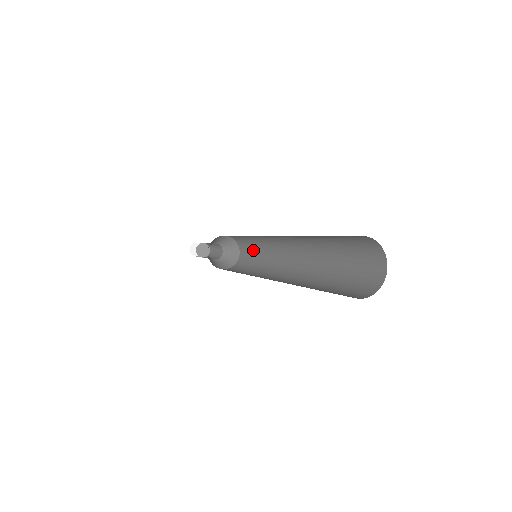
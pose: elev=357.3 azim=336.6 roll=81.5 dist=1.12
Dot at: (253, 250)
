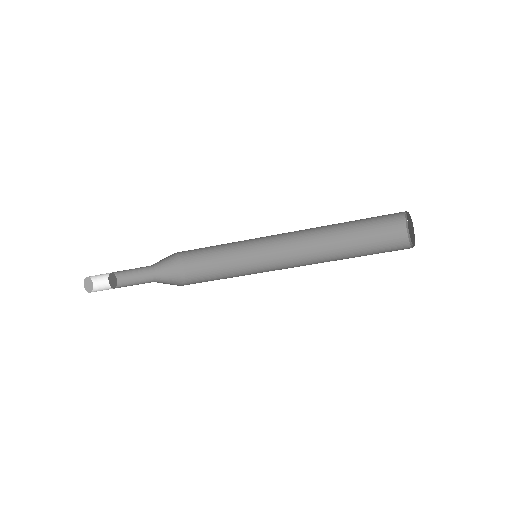
Dot at: (216, 257)
